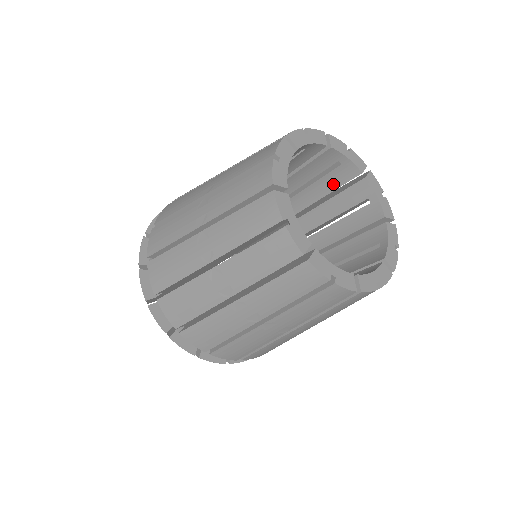
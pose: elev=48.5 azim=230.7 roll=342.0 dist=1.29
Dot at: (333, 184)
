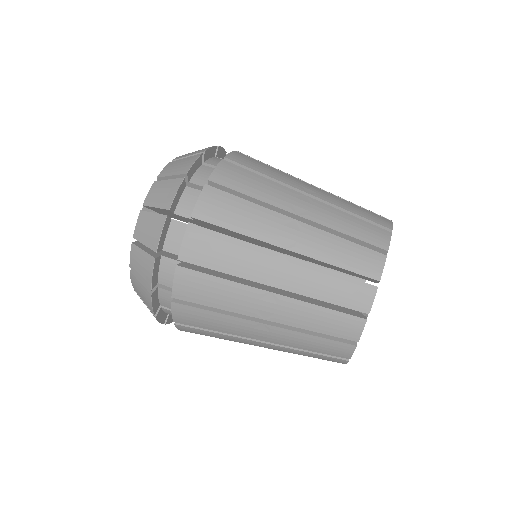
Dot at: occluded
